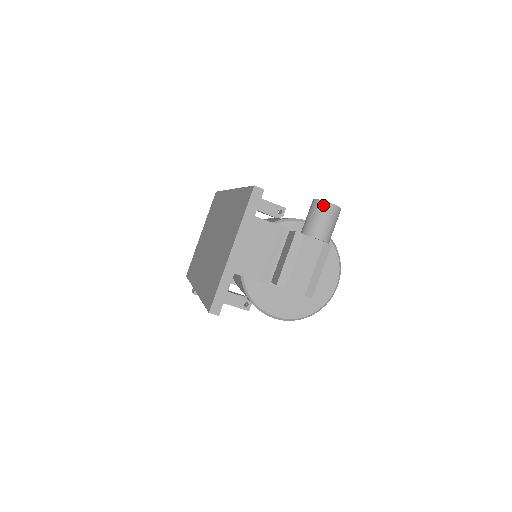
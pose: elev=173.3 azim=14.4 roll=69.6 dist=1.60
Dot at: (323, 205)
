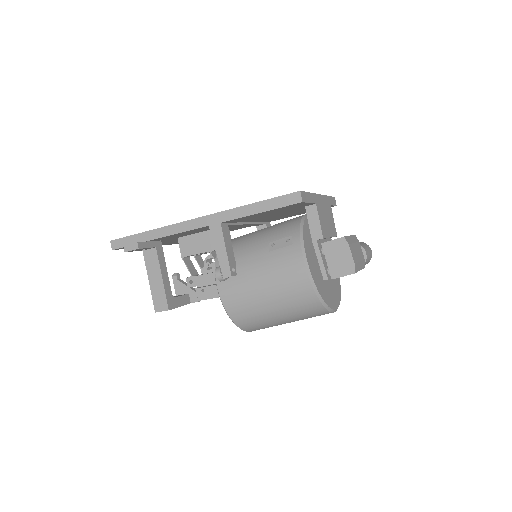
Dot at: (368, 245)
